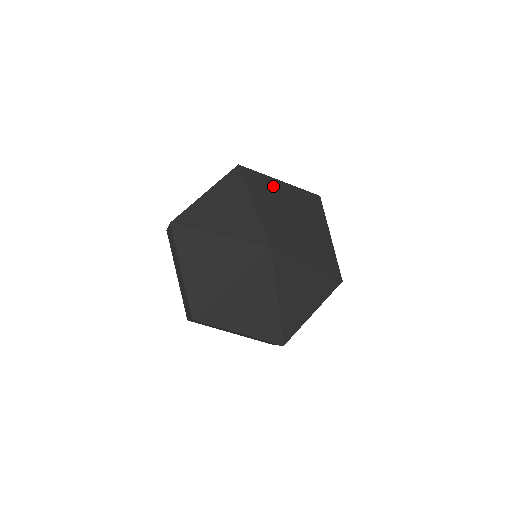
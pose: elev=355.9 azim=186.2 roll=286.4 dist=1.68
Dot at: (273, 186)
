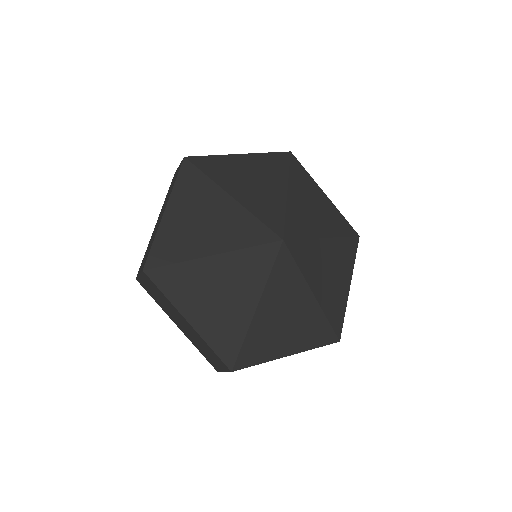
Dot at: (237, 164)
